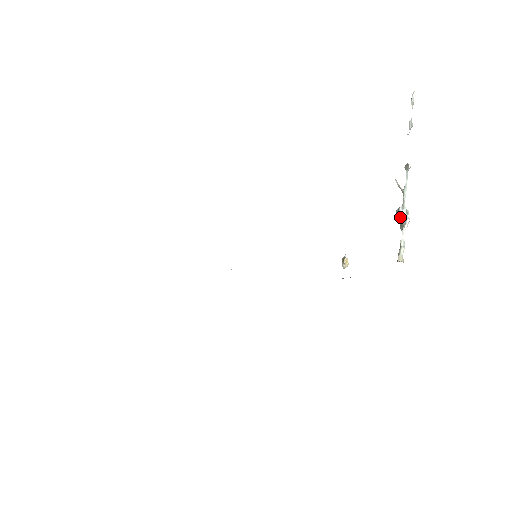
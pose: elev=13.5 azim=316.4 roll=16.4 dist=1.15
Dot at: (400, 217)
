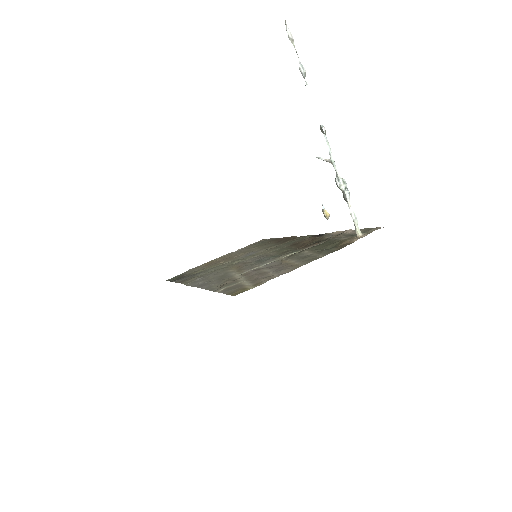
Dot at: occluded
